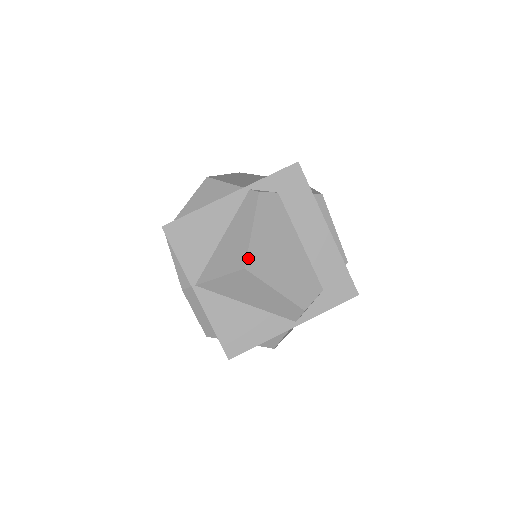
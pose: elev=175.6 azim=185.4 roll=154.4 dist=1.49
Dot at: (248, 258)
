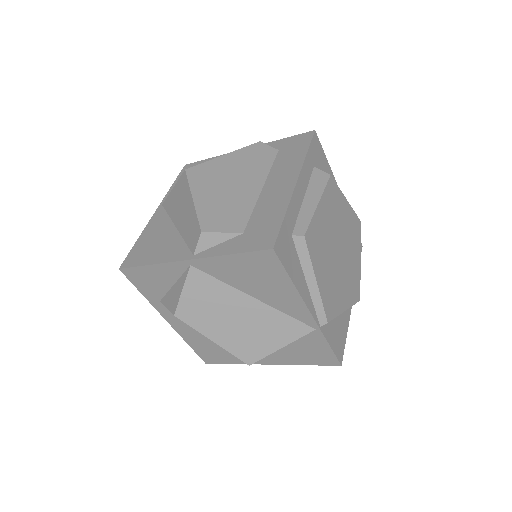
Dot at: (197, 166)
